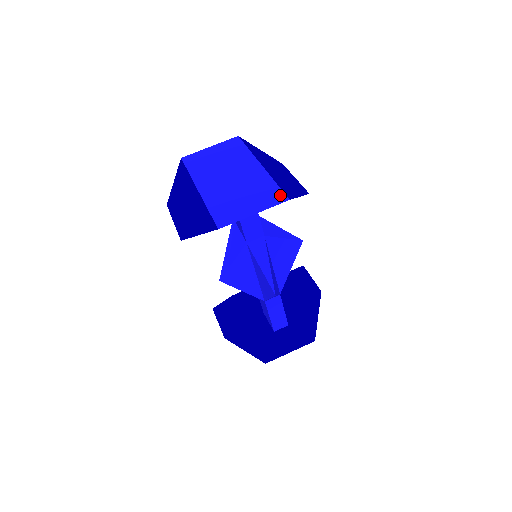
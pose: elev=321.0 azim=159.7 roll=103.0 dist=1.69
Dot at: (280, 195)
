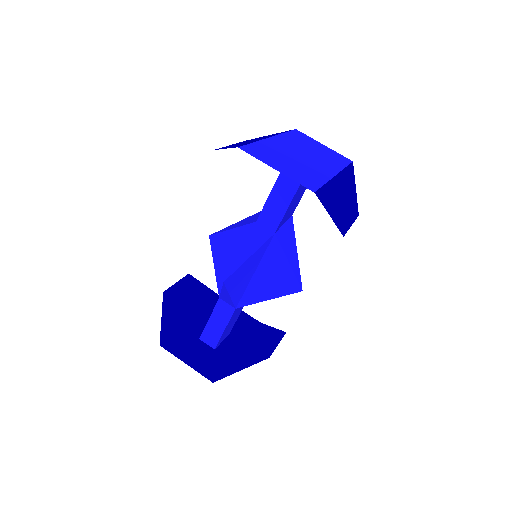
Dot at: (313, 186)
